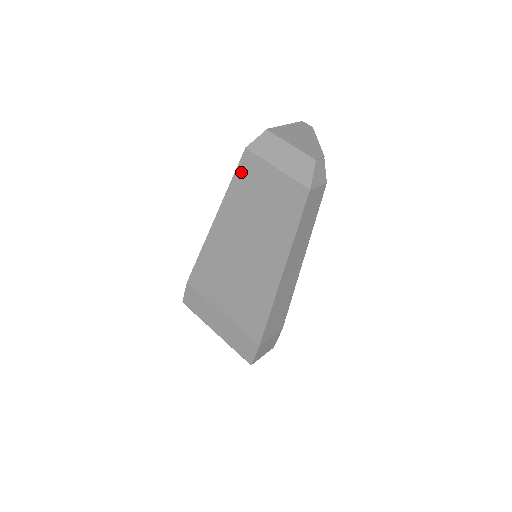
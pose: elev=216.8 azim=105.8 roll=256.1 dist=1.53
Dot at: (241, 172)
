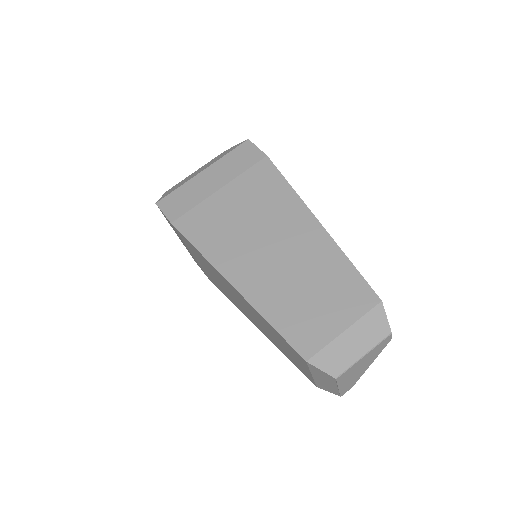
Dot at: (287, 343)
